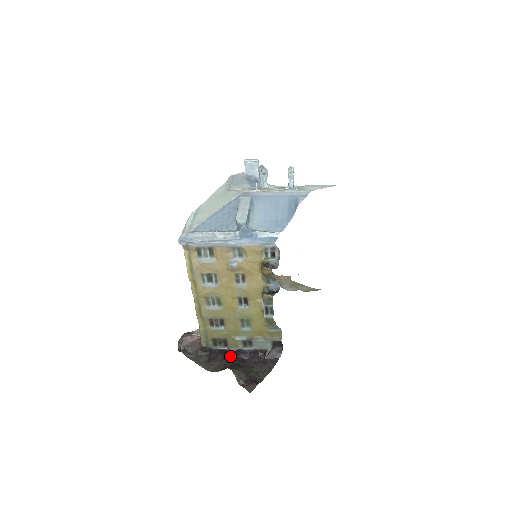
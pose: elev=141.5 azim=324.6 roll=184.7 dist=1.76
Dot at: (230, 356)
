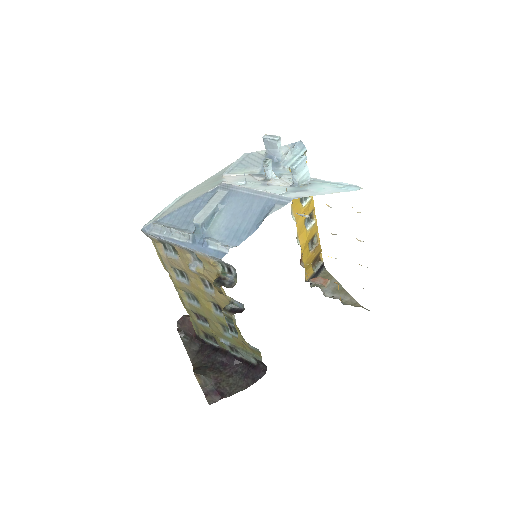
Dot at: (215, 355)
